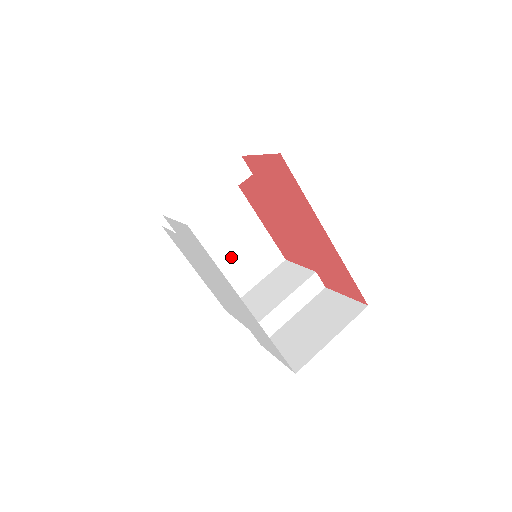
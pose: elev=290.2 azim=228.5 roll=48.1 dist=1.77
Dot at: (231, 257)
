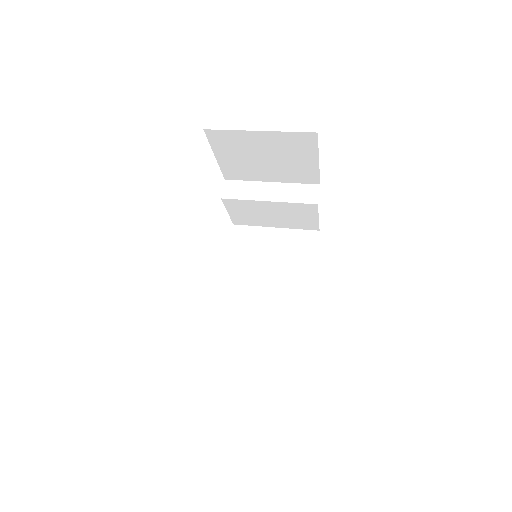
Dot at: (260, 295)
